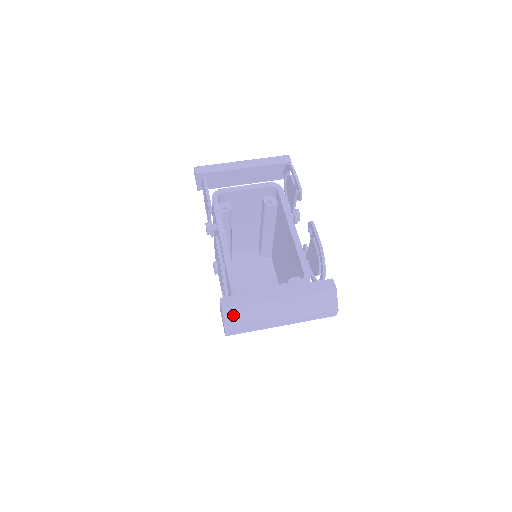
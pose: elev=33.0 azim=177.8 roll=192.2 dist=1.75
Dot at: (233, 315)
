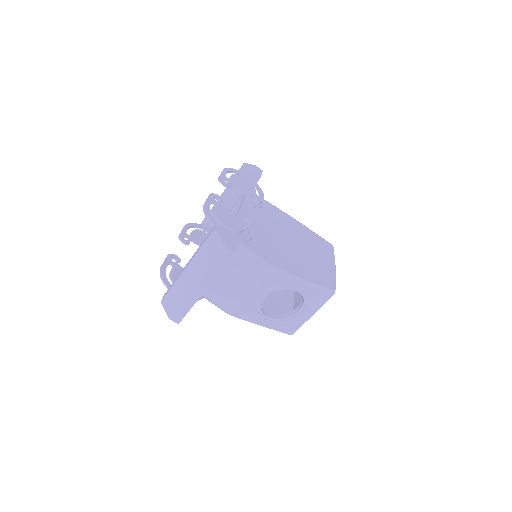
Dot at: (168, 302)
